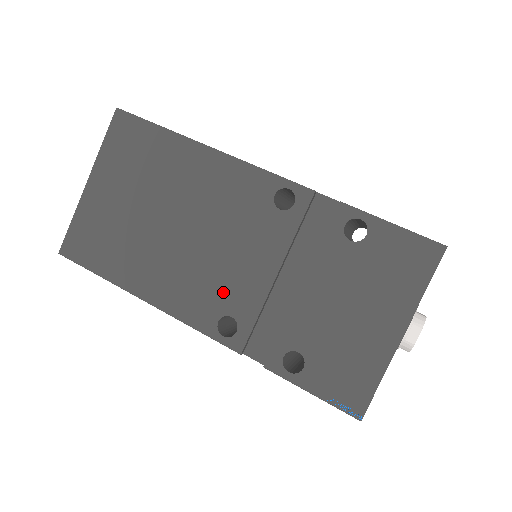
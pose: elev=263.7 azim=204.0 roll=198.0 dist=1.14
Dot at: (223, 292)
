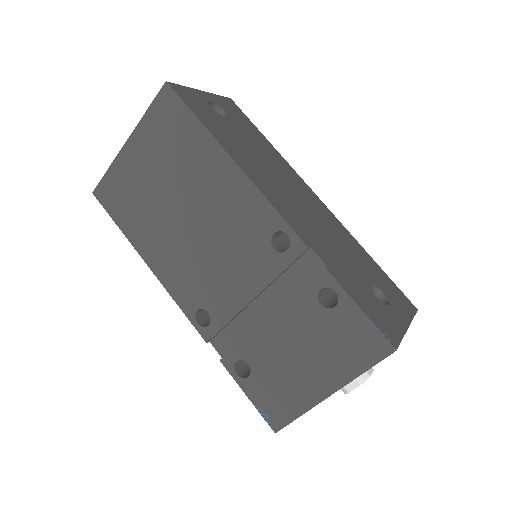
Dot at: (208, 291)
